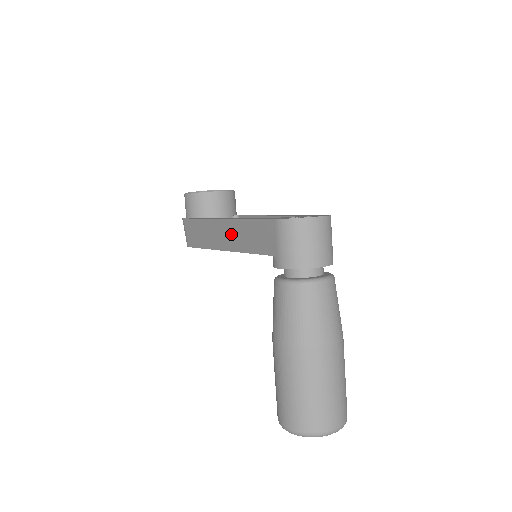
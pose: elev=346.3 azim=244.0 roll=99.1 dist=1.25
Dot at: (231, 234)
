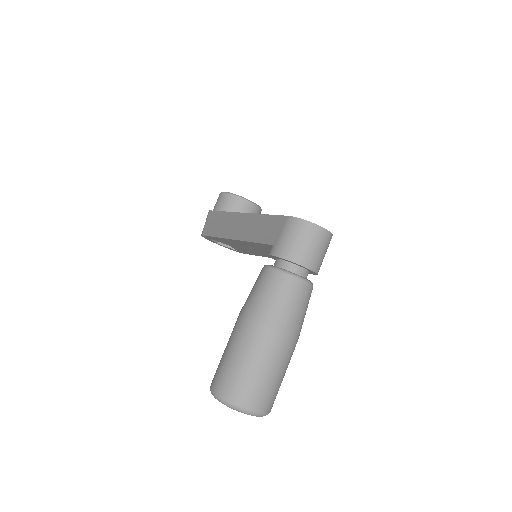
Dot at: (245, 225)
